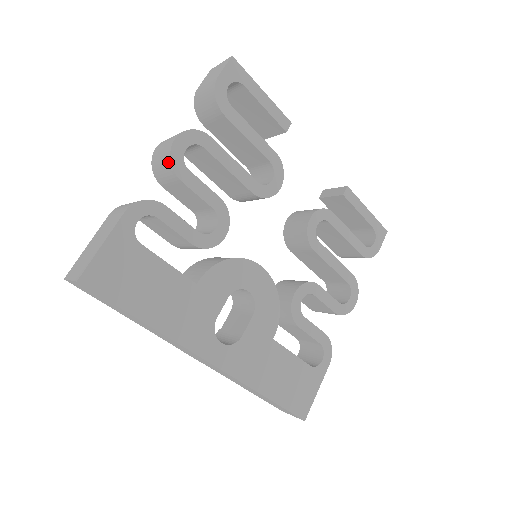
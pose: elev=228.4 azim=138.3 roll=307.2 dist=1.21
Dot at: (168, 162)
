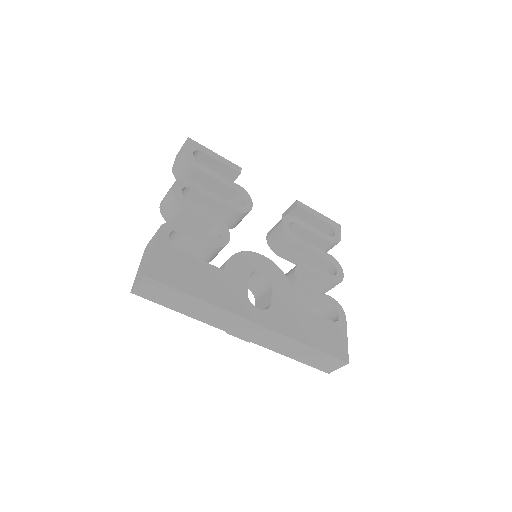
Dot at: (174, 200)
